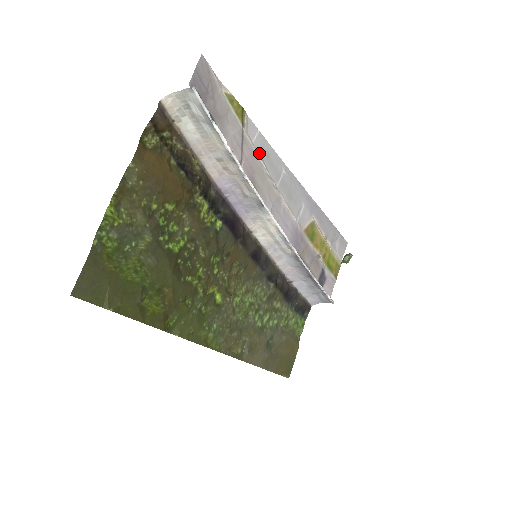
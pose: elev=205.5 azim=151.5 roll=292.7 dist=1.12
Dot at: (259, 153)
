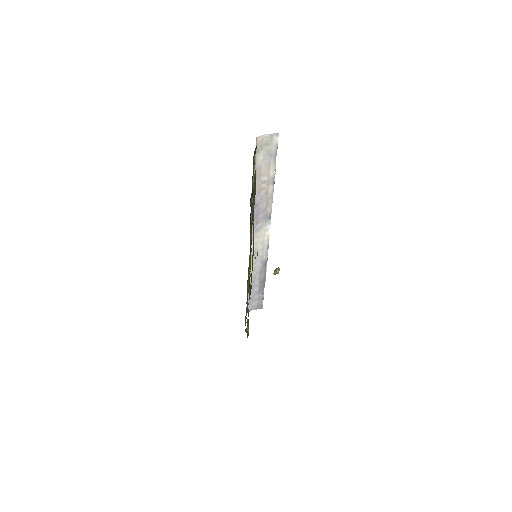
Dot at: occluded
